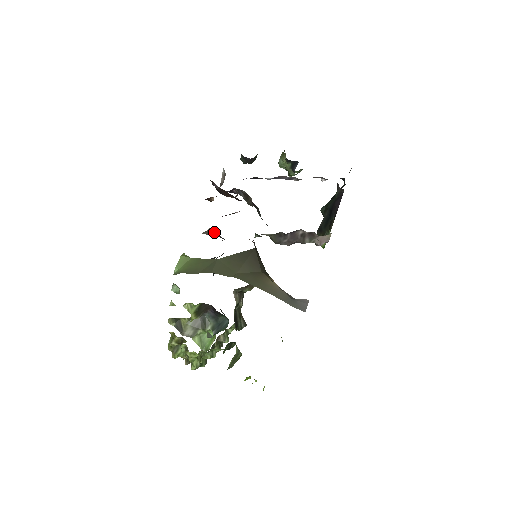
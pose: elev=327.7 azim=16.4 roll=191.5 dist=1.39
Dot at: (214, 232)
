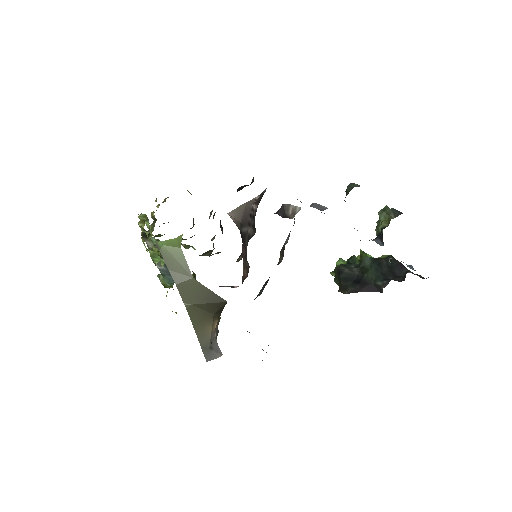
Dot at: (250, 206)
